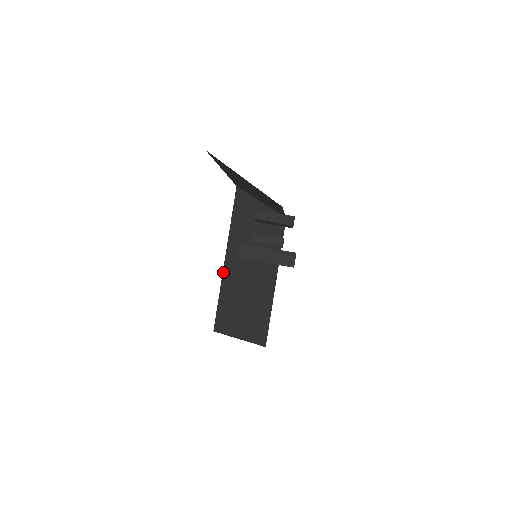
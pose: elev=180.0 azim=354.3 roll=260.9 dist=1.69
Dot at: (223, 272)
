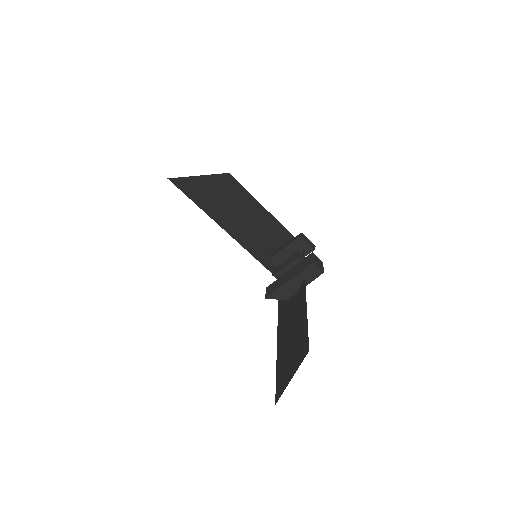
Dot at: (277, 344)
